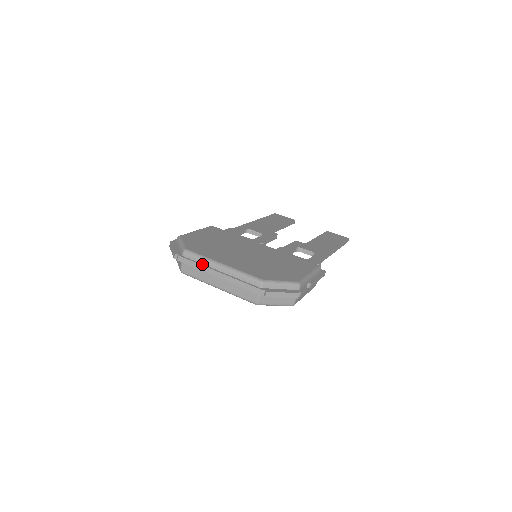
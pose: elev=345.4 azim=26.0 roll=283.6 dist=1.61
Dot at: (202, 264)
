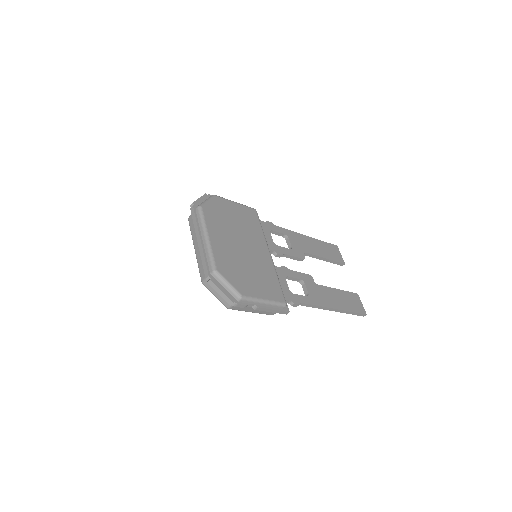
Dot at: (199, 225)
